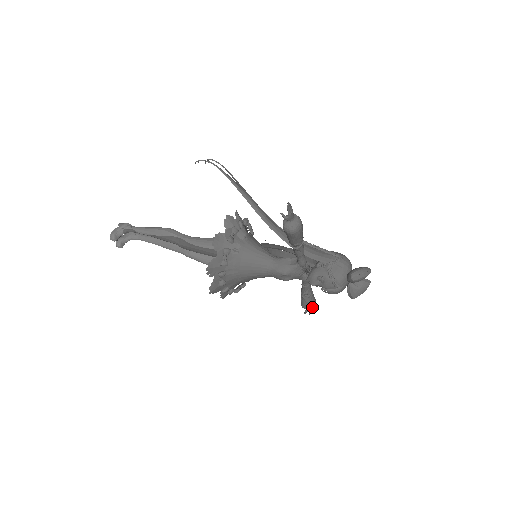
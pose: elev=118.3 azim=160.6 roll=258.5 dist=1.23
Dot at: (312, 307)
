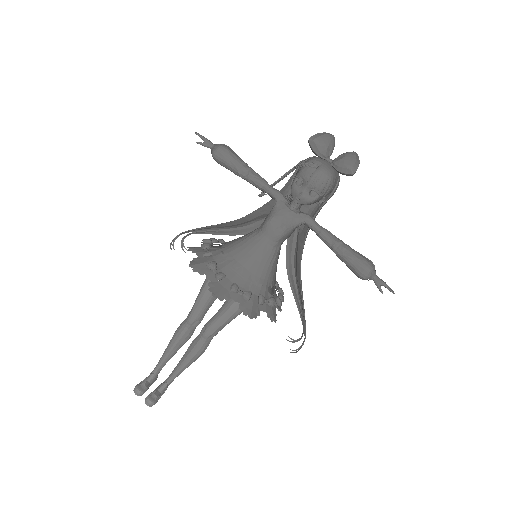
Dot at: (368, 264)
